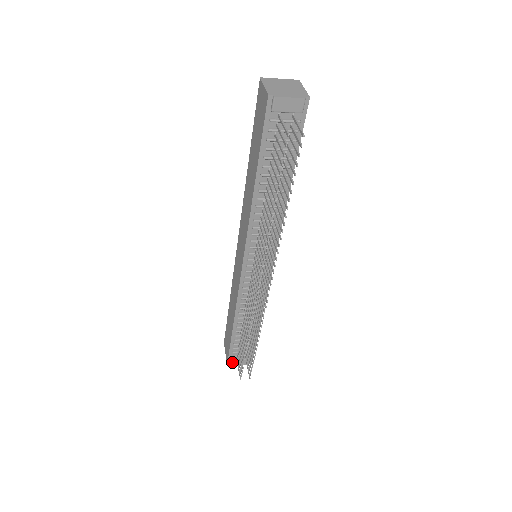
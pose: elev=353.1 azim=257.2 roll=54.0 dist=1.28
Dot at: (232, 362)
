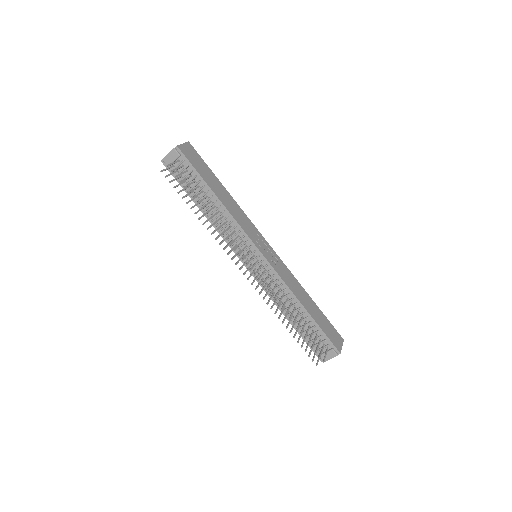
Dot at: (321, 358)
